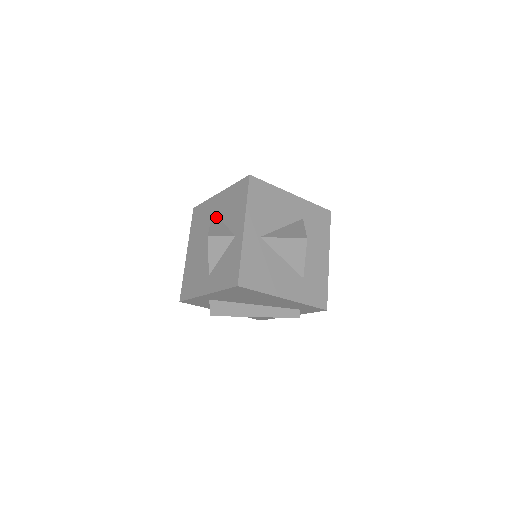
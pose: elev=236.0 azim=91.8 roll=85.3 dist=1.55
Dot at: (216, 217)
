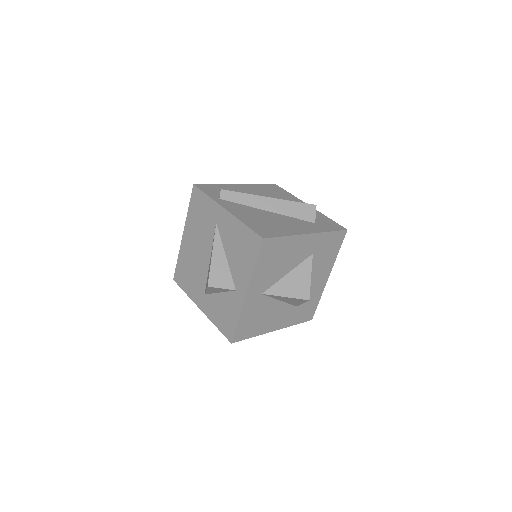
Dot at: (219, 242)
